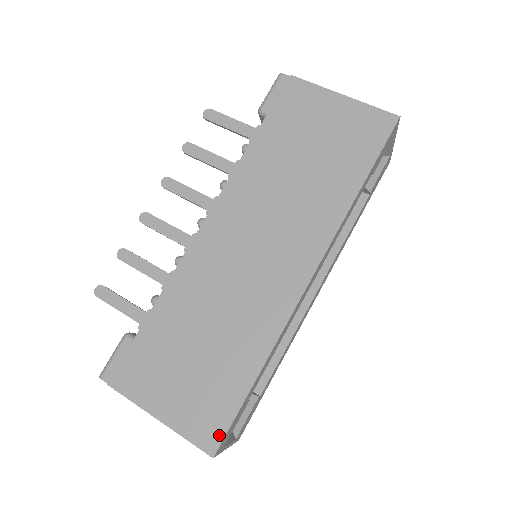
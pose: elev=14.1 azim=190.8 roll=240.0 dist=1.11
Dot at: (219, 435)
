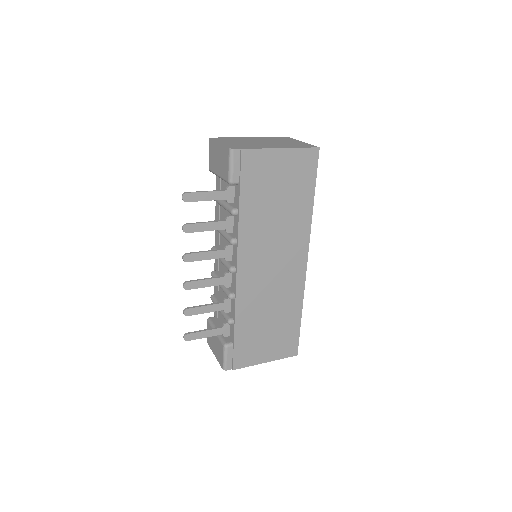
Dot at: (296, 347)
